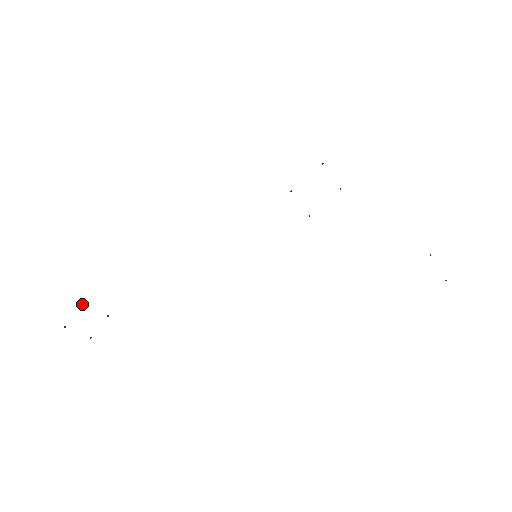
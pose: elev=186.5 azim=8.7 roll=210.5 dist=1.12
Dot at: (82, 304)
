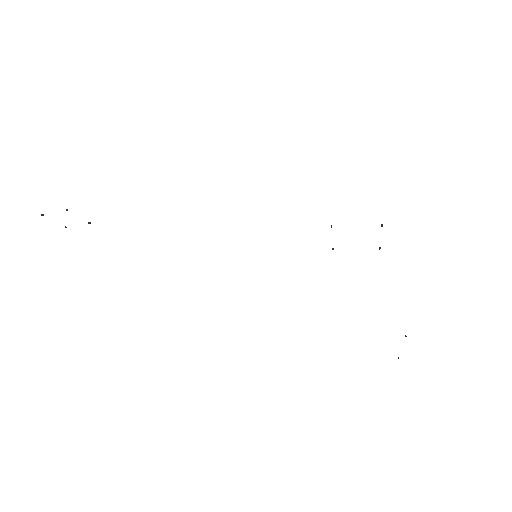
Dot at: (66, 210)
